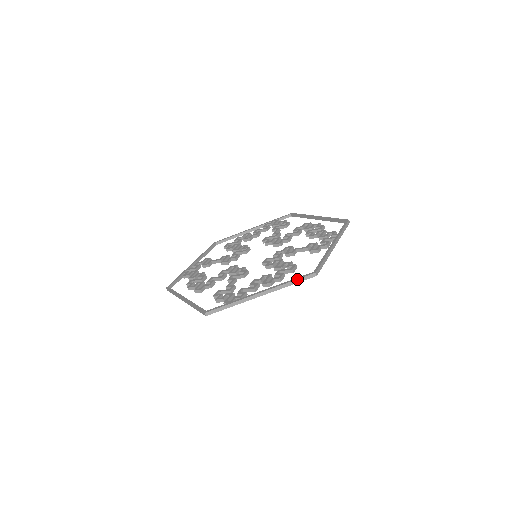
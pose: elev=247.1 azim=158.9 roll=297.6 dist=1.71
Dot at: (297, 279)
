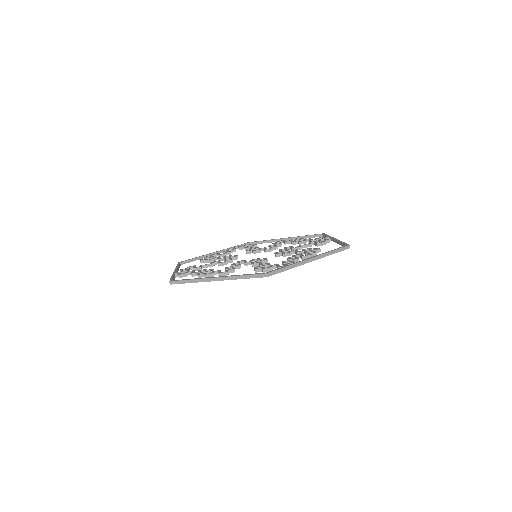
Dot at: (337, 249)
